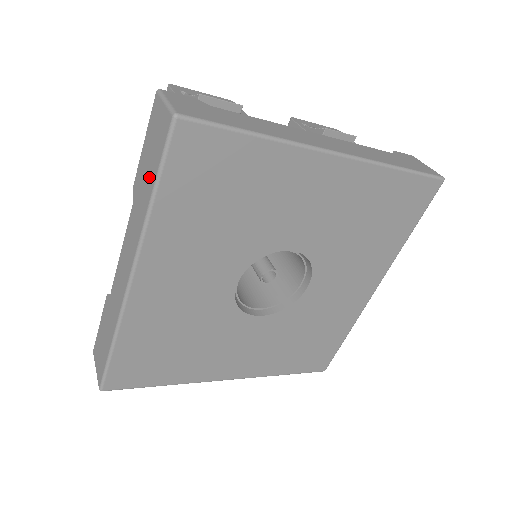
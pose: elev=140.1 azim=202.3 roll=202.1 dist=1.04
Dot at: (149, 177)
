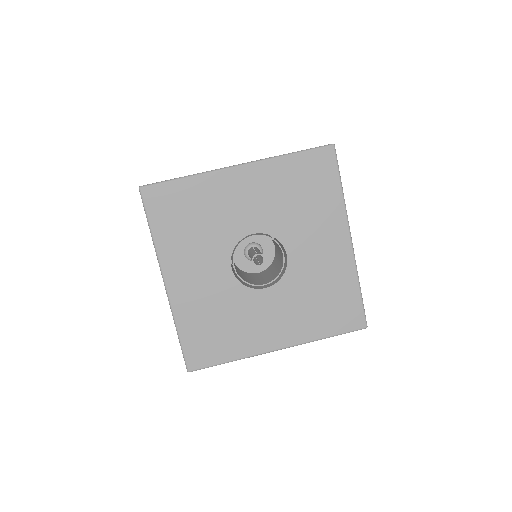
Dot at: occluded
